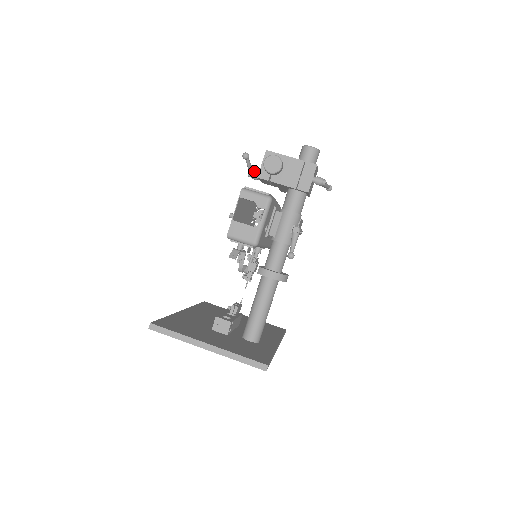
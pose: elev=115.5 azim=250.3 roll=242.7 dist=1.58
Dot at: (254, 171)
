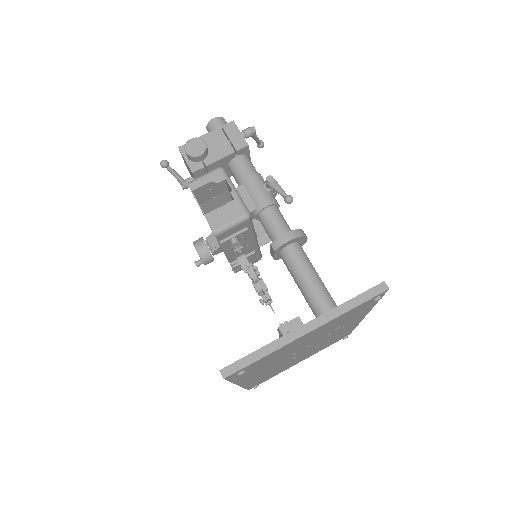
Dot at: (183, 179)
